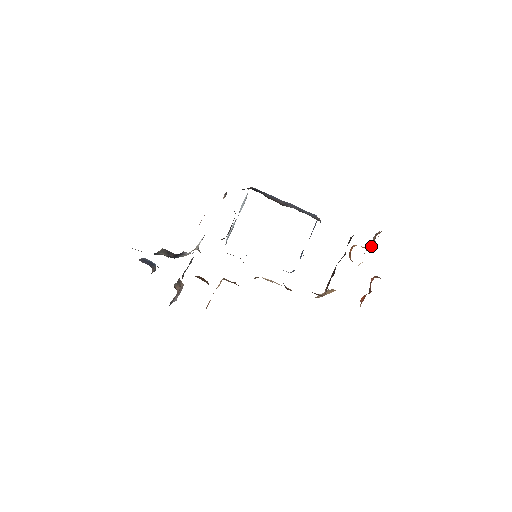
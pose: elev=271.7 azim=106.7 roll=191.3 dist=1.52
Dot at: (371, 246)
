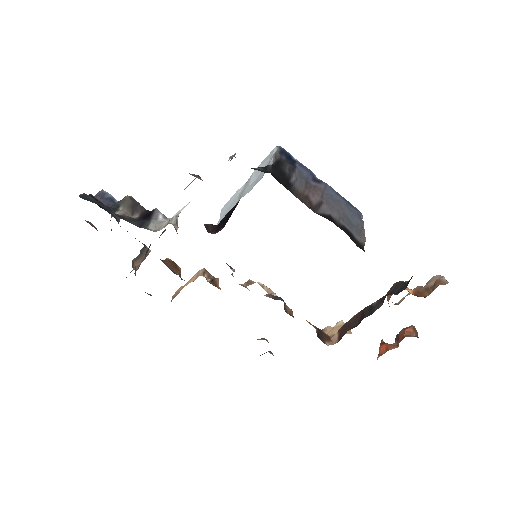
Dot at: (424, 294)
